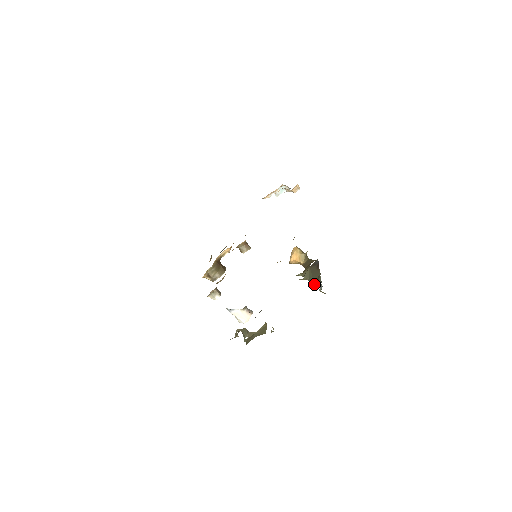
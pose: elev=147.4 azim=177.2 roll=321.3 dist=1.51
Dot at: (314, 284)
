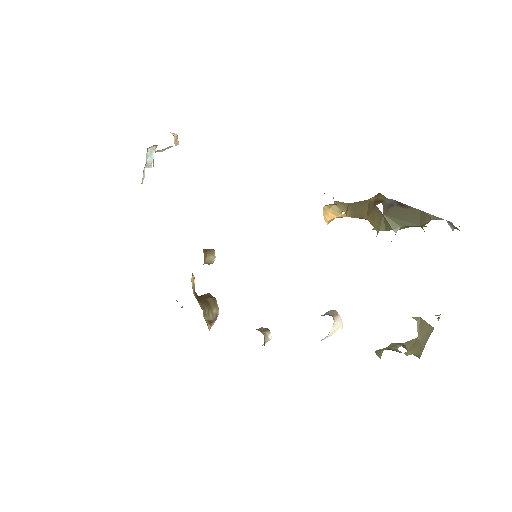
Dot at: occluded
